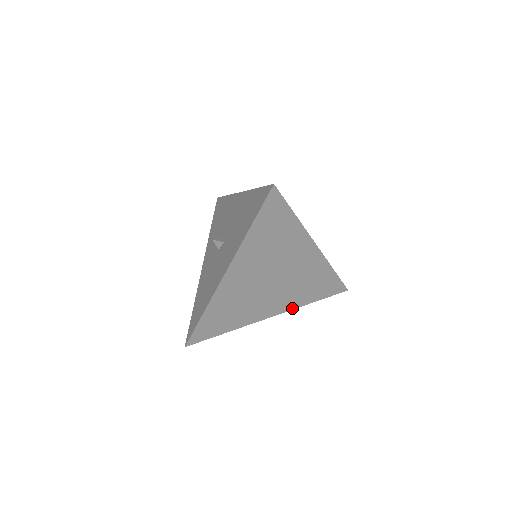
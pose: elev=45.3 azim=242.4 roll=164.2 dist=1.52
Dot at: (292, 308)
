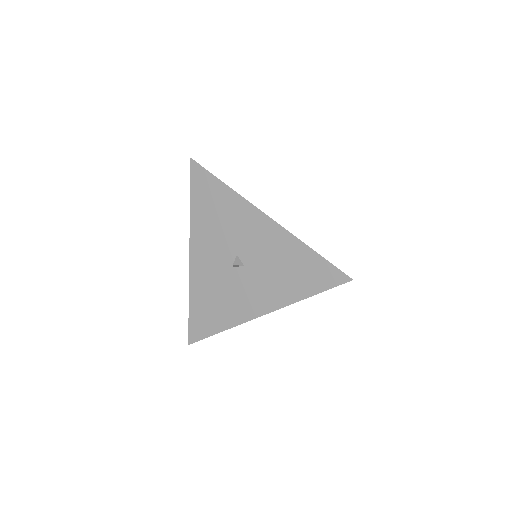
Dot at: occluded
